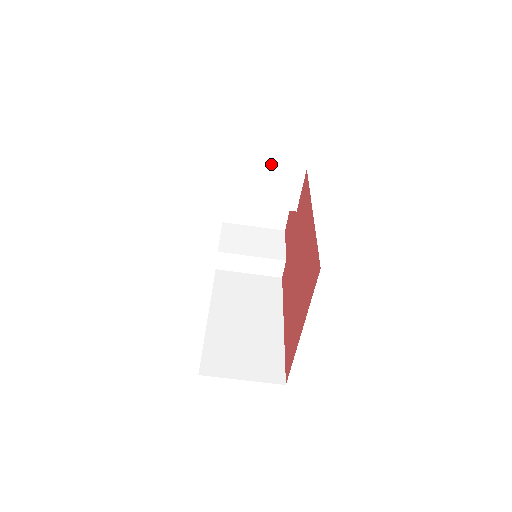
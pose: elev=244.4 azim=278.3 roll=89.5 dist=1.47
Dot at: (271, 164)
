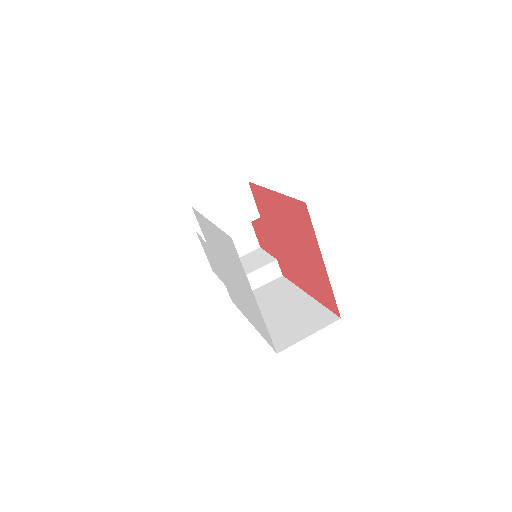
Dot at: (223, 193)
